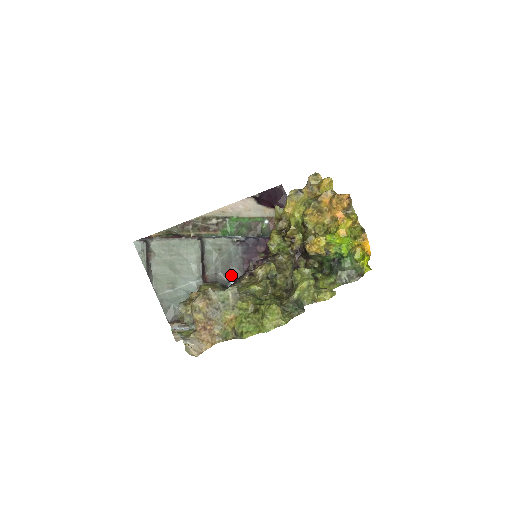
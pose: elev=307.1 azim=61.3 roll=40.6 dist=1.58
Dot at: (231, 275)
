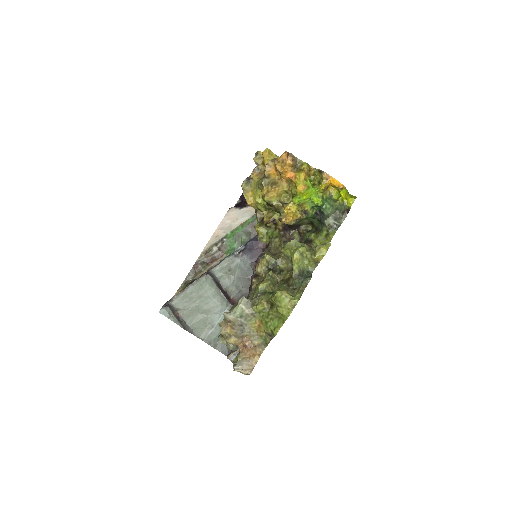
Dot at: occluded
